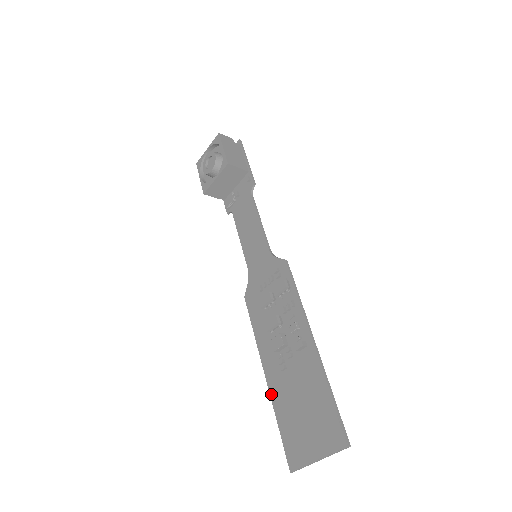
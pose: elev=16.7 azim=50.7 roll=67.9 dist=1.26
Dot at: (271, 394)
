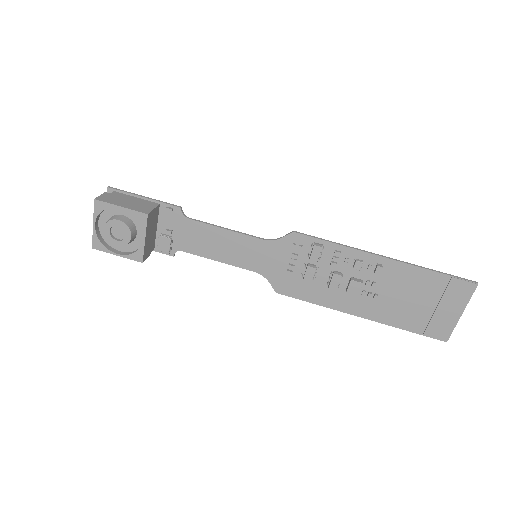
Dot at: (380, 321)
